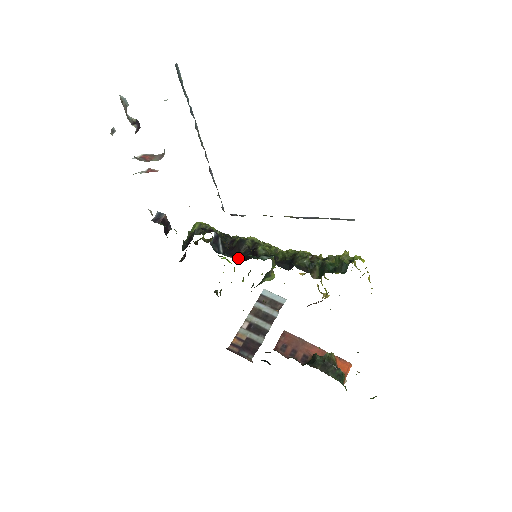
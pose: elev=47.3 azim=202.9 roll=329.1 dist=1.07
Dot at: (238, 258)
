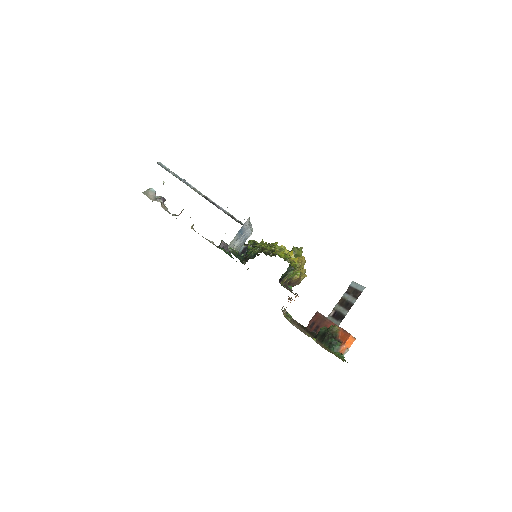
Dot at: occluded
